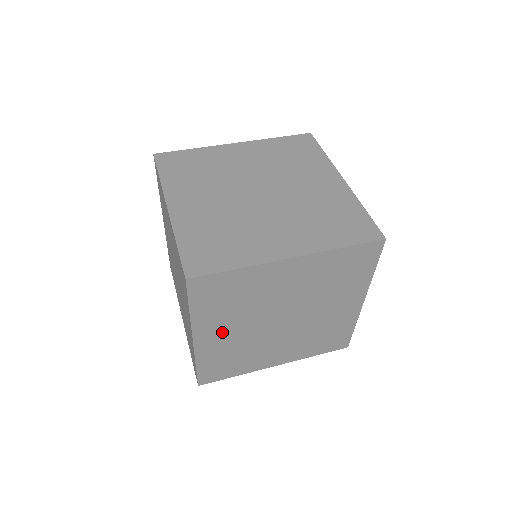
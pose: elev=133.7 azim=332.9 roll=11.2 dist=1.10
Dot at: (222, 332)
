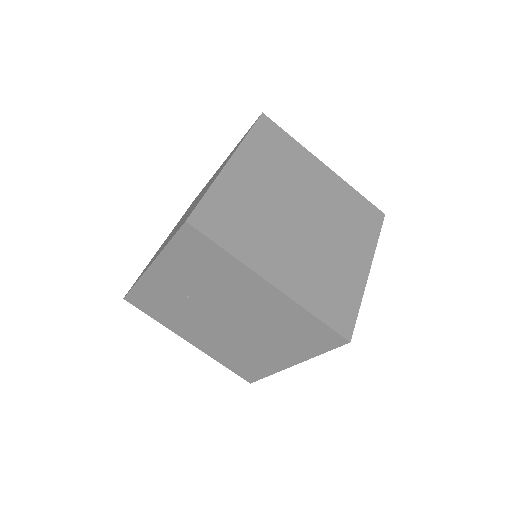
Dot at: (280, 260)
